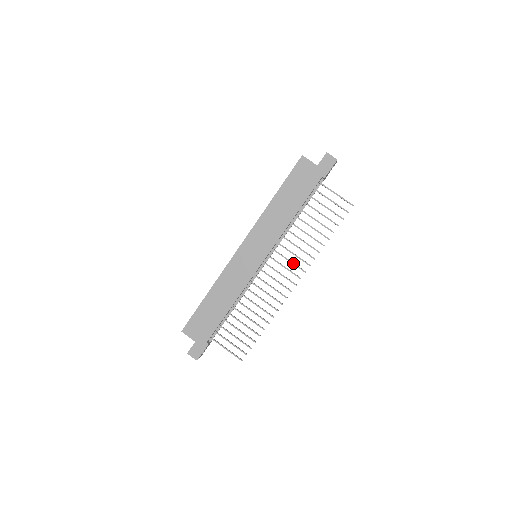
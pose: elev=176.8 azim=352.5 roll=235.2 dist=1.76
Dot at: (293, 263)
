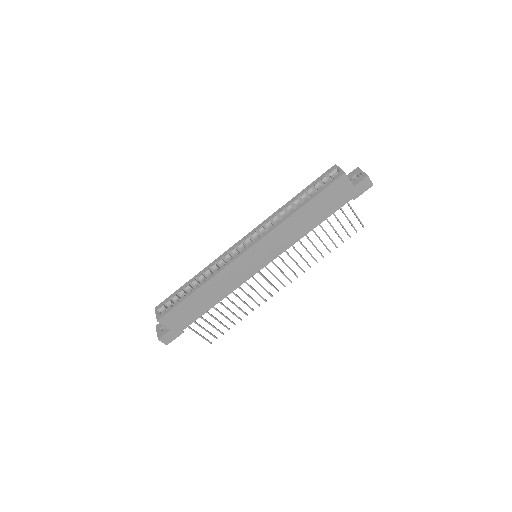
Dot at: (291, 269)
